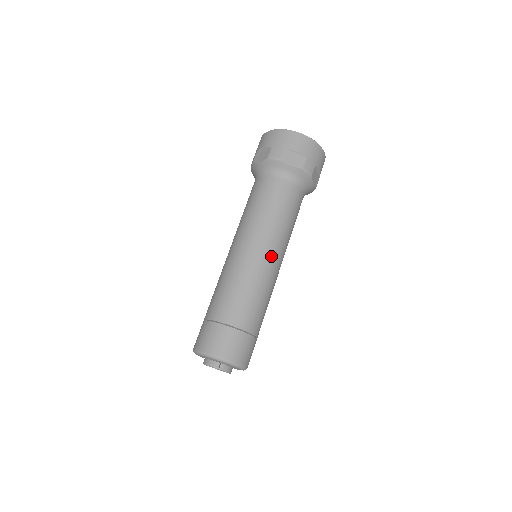
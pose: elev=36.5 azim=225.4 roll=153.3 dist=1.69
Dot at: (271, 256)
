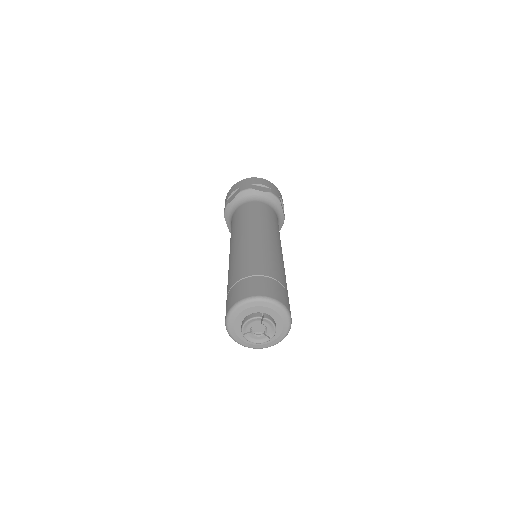
Dot at: (273, 238)
